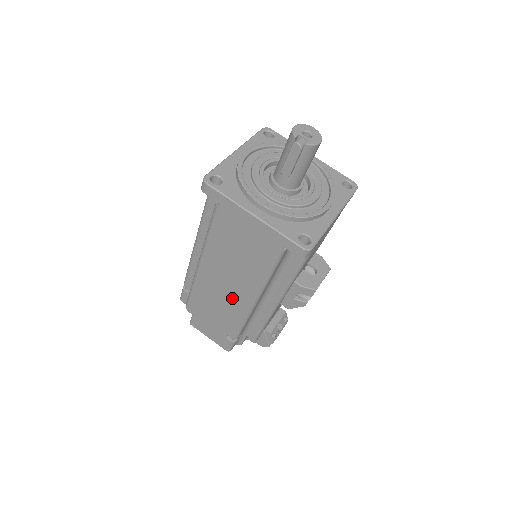
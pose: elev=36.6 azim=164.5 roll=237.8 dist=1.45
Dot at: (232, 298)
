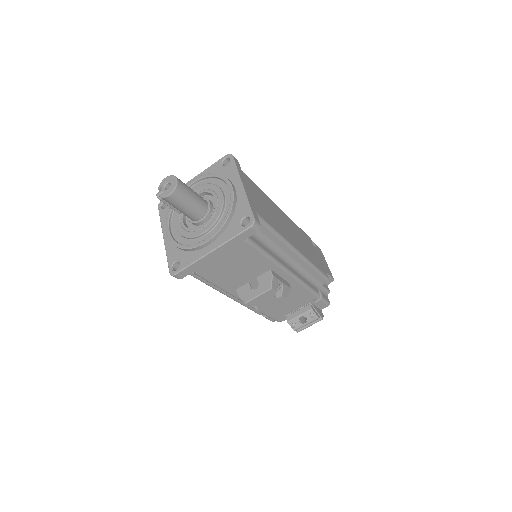
Dot at: occluded
